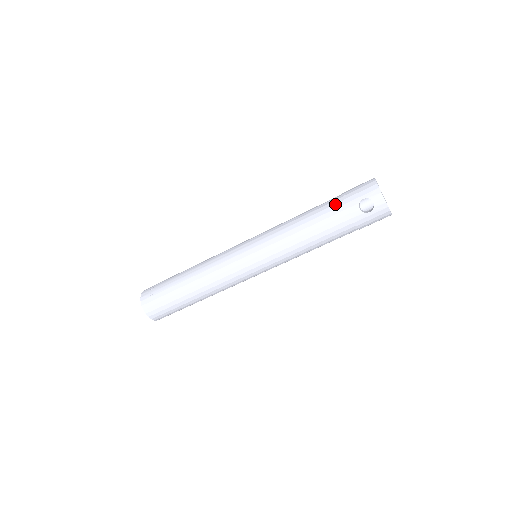
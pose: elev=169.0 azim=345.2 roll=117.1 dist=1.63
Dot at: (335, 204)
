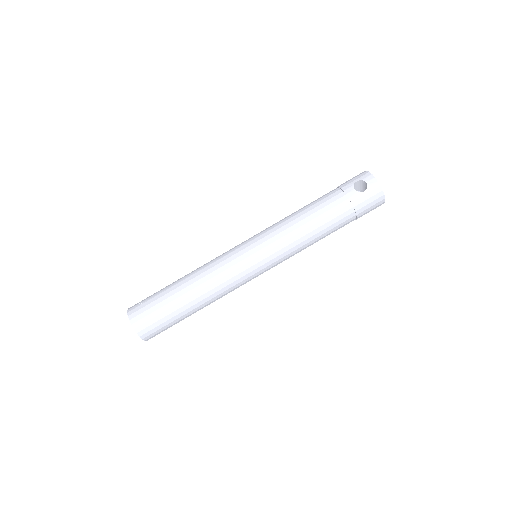
Dot at: (331, 192)
